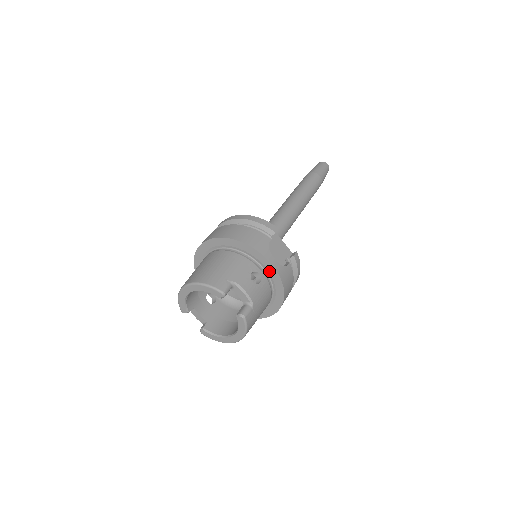
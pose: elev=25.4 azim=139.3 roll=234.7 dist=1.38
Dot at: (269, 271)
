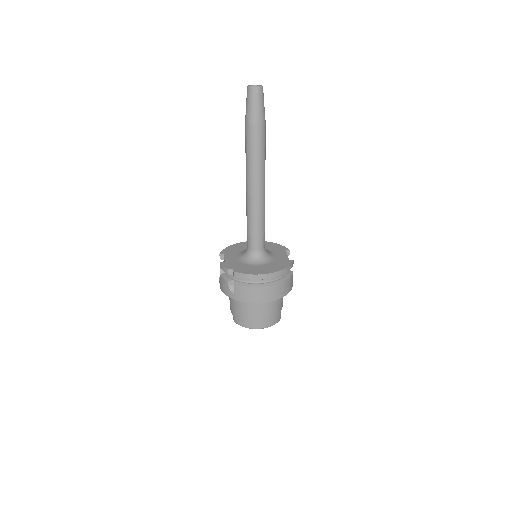
Dot at: occluded
